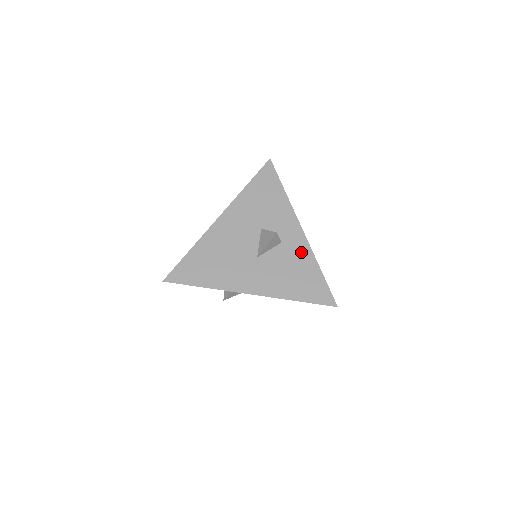
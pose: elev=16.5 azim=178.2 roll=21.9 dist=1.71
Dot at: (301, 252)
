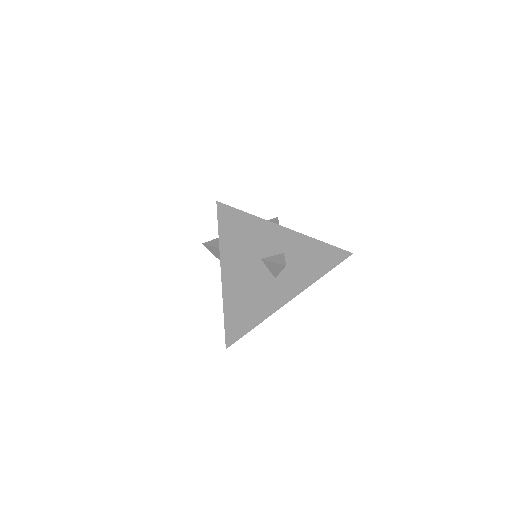
Dot at: (303, 246)
